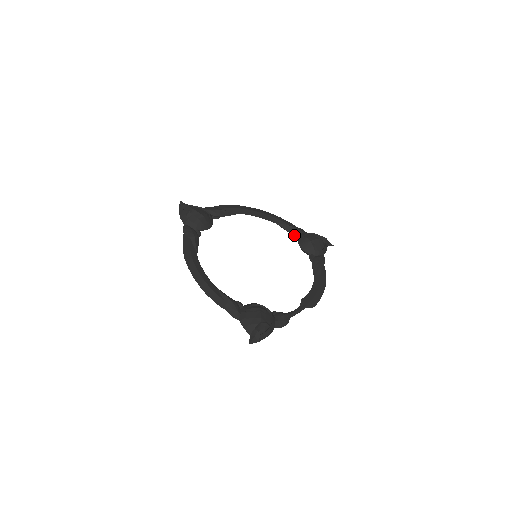
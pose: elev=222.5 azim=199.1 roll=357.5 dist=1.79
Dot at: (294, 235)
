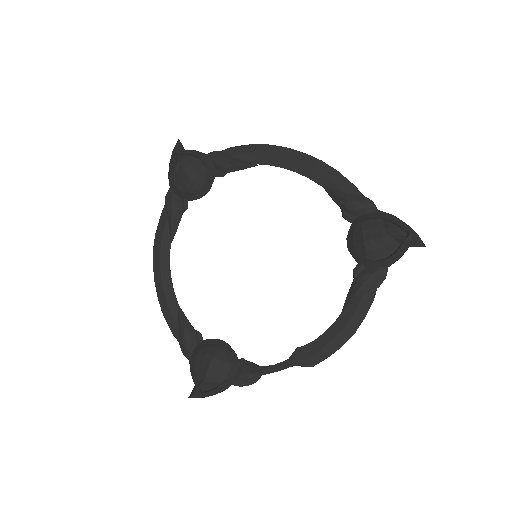
Dot at: (346, 217)
